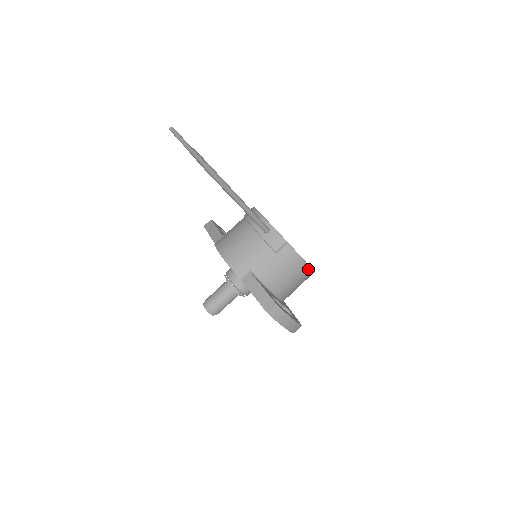
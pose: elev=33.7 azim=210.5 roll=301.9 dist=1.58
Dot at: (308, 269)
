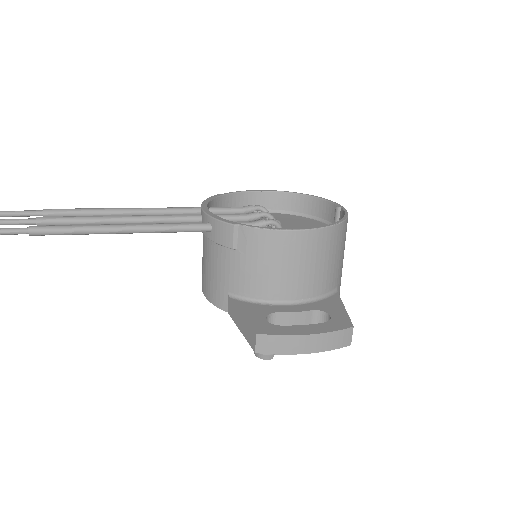
Dot at: (306, 234)
